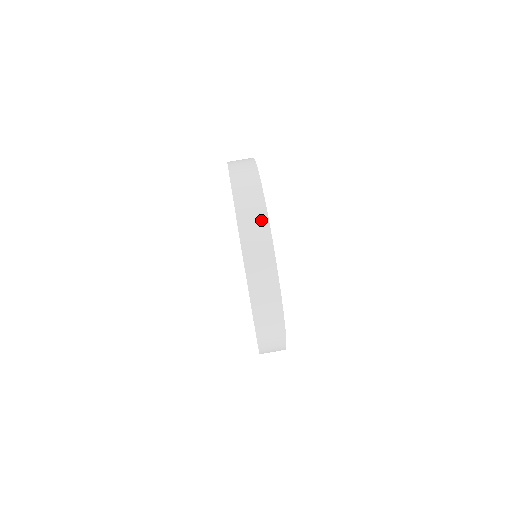
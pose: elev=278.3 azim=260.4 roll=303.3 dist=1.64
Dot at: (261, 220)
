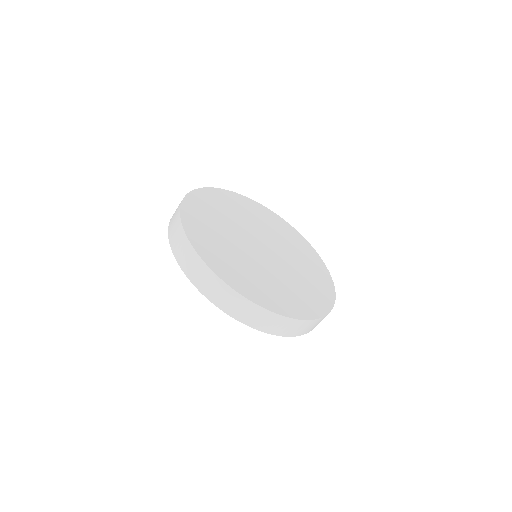
Dot at: (220, 286)
